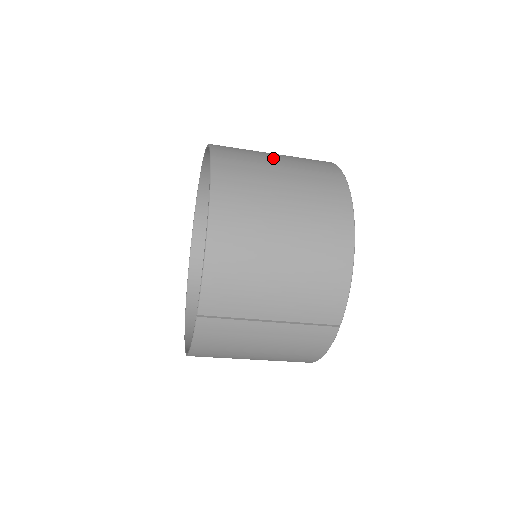
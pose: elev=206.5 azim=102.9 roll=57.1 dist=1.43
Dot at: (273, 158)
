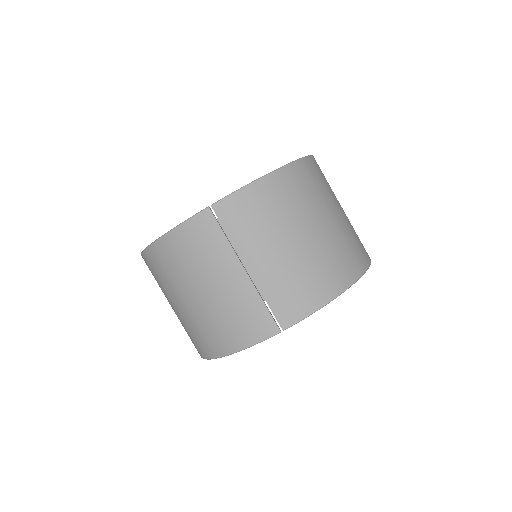
Dot at: occluded
